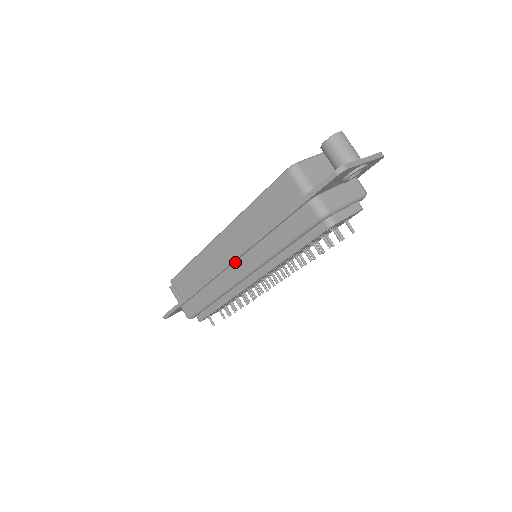
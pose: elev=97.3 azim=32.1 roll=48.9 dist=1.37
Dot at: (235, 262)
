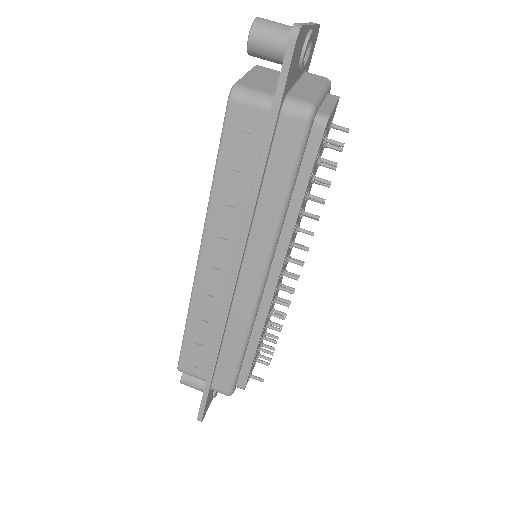
Dot at: (240, 271)
